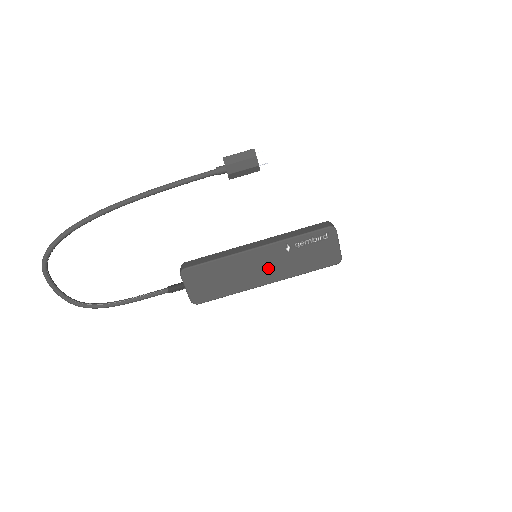
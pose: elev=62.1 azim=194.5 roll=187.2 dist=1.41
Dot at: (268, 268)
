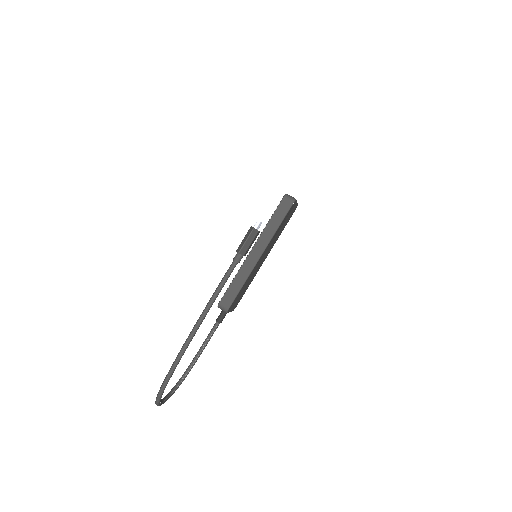
Dot at: (266, 254)
